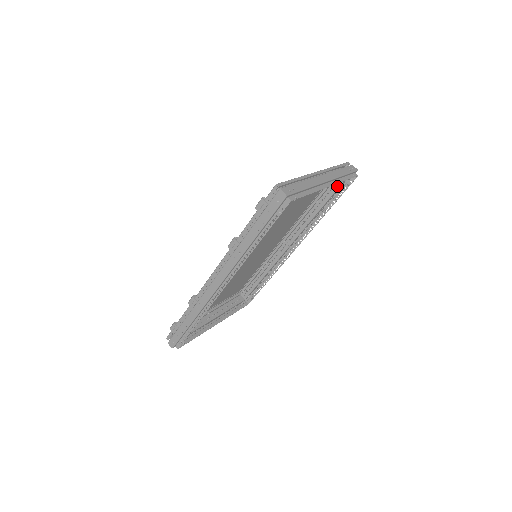
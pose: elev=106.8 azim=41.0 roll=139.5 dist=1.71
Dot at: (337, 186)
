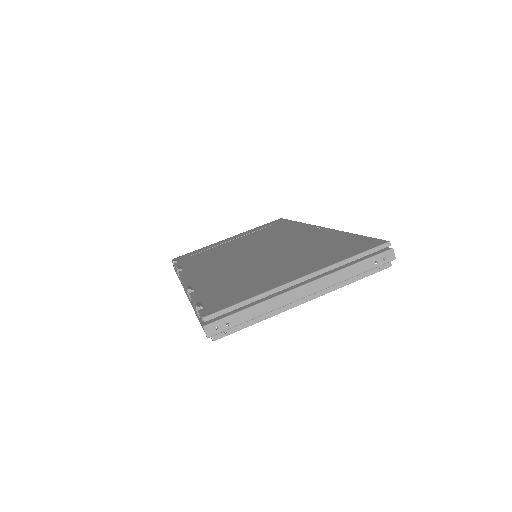
Dot at: occluded
